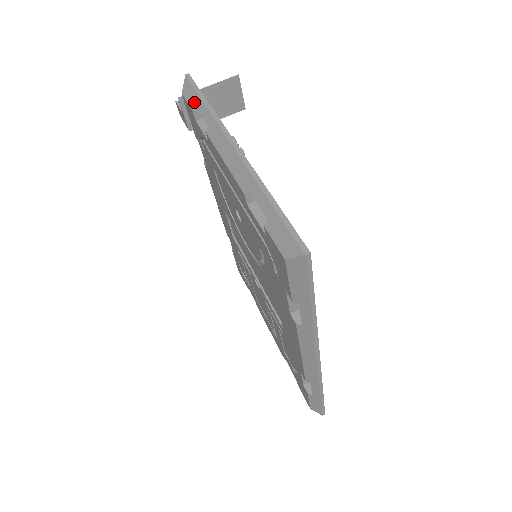
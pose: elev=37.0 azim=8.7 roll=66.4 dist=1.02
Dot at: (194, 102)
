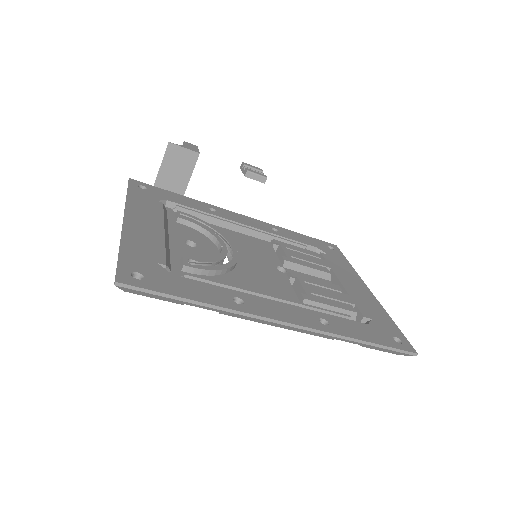
Dot at: occluded
